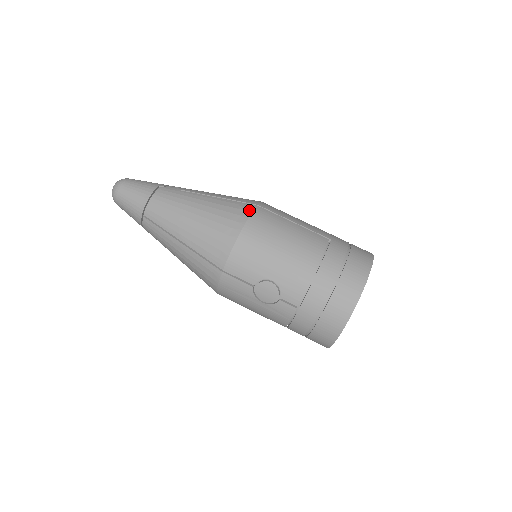
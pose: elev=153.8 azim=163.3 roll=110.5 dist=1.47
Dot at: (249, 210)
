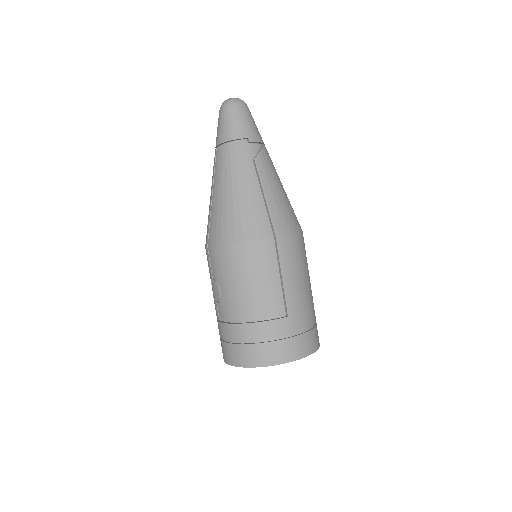
Dot at: (261, 235)
